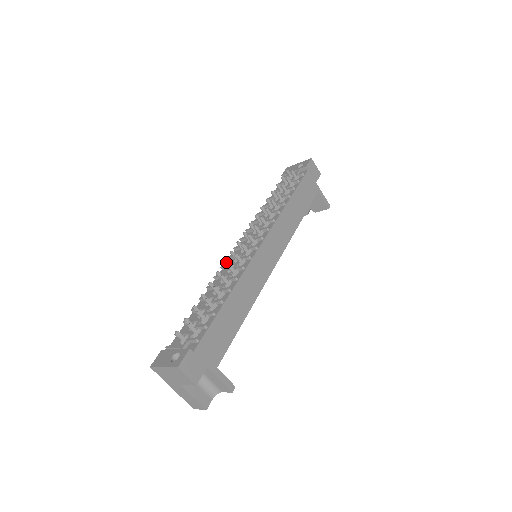
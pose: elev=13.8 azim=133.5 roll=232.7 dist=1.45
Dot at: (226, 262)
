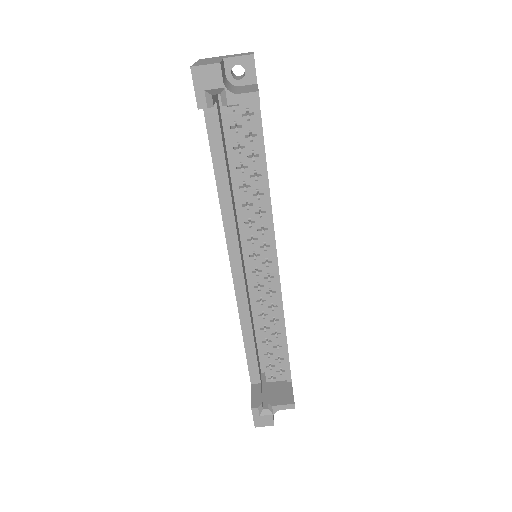
Dot at: occluded
